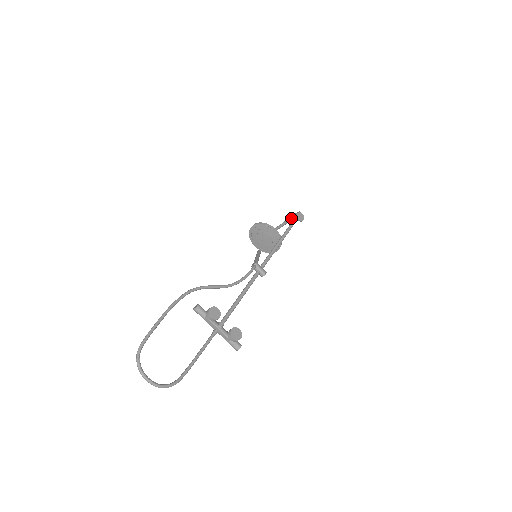
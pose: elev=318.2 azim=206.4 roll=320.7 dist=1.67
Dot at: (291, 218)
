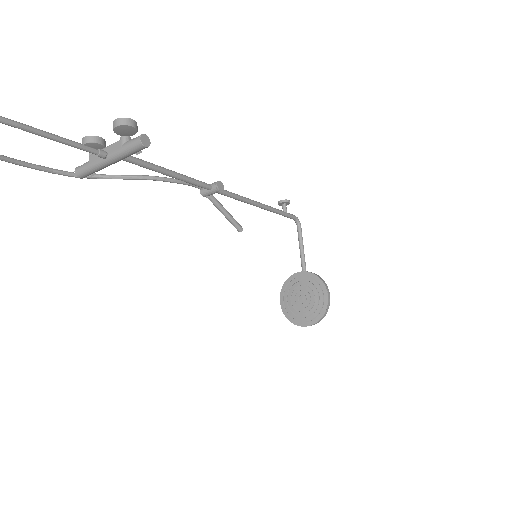
Dot at: (298, 239)
